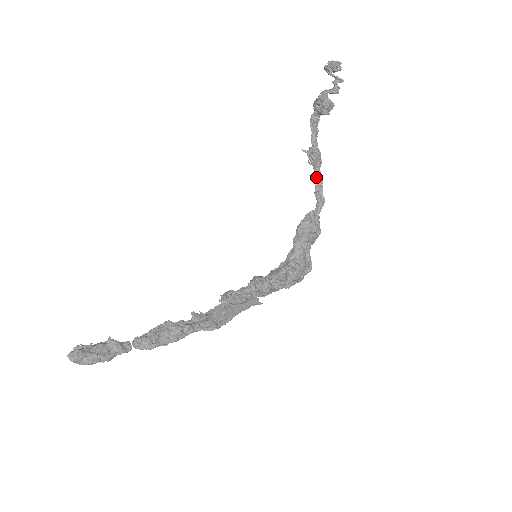
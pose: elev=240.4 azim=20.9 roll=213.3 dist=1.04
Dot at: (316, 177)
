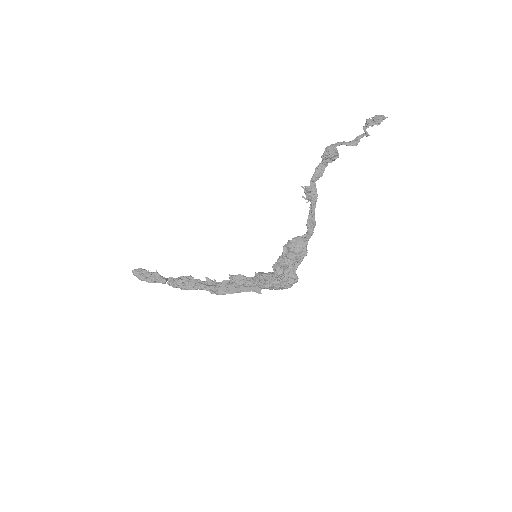
Dot at: (309, 210)
